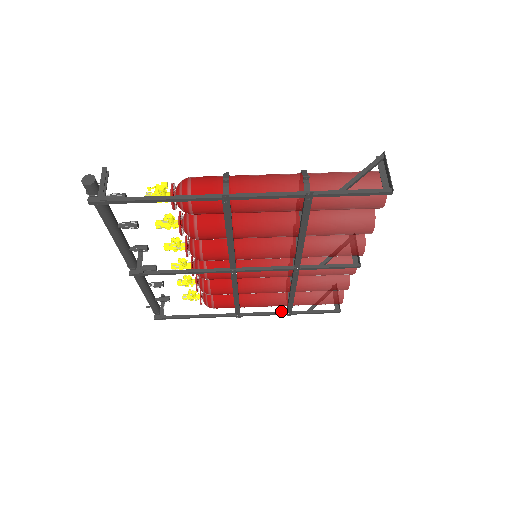
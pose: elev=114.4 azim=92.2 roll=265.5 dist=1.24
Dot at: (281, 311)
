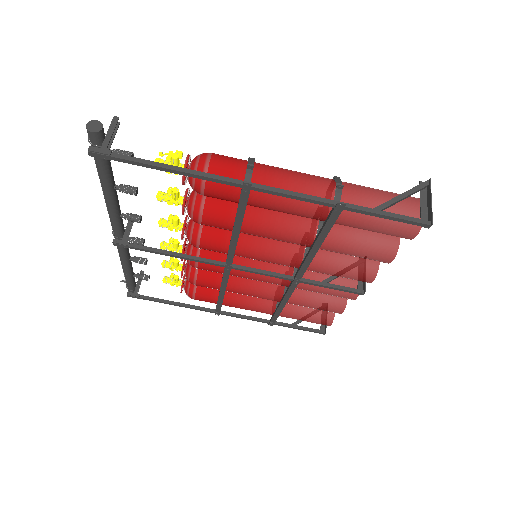
Dot at: occluded
